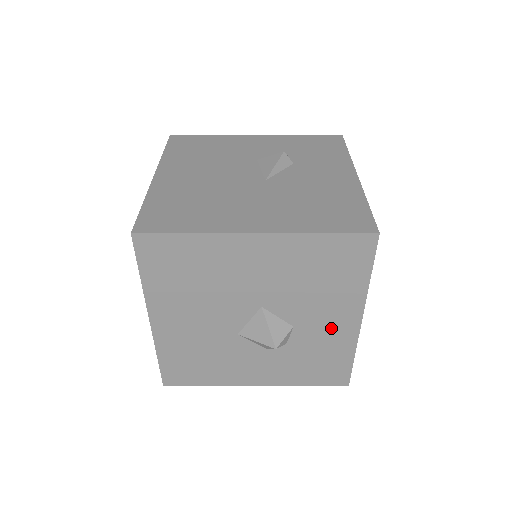
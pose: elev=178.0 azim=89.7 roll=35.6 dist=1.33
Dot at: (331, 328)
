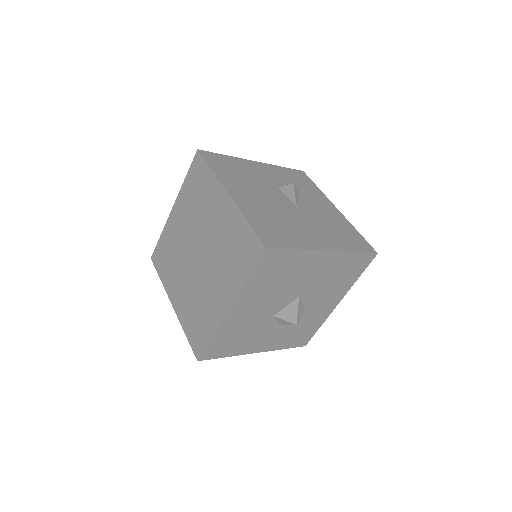
Dot at: (322, 309)
